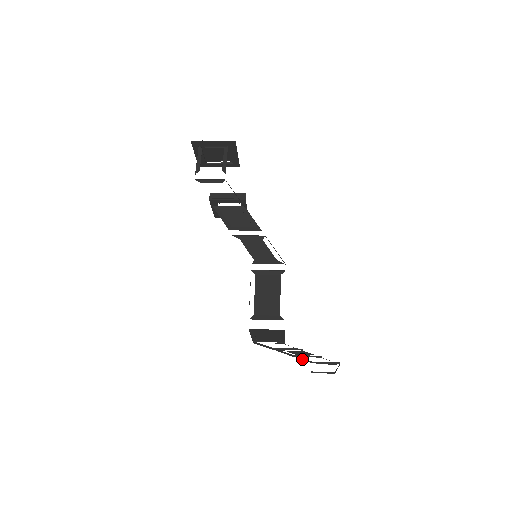
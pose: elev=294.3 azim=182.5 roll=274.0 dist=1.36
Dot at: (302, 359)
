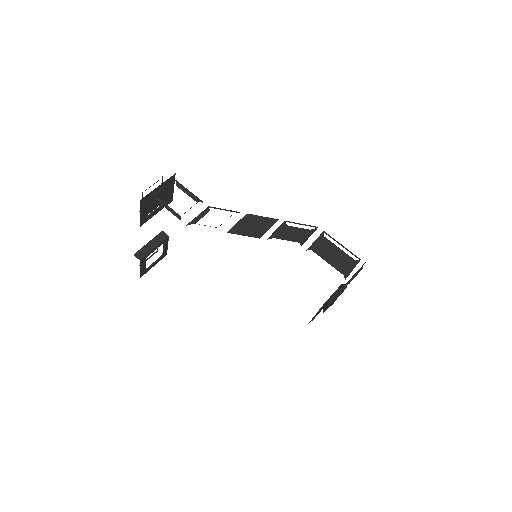
Dot at: occluded
